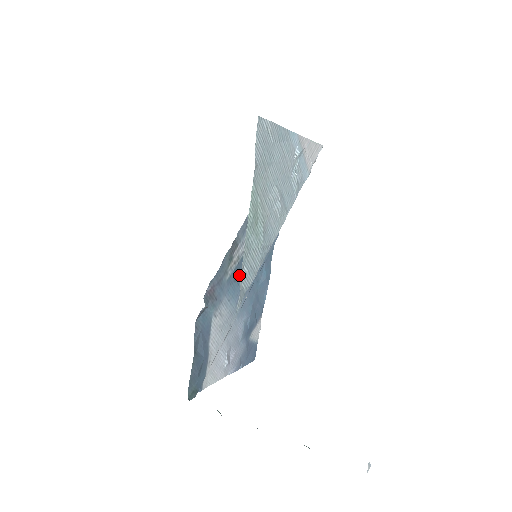
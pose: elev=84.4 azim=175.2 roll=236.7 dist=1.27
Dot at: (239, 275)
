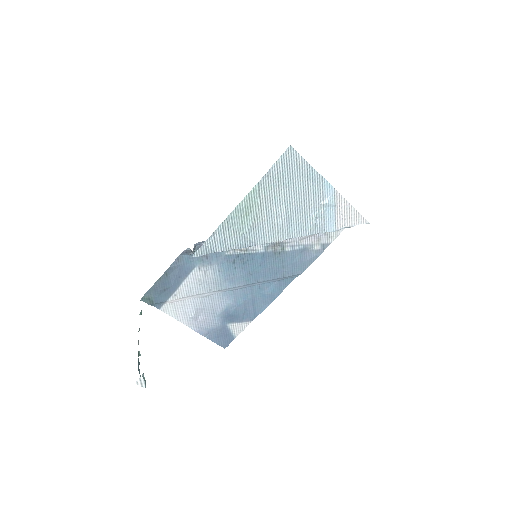
Dot at: (240, 263)
